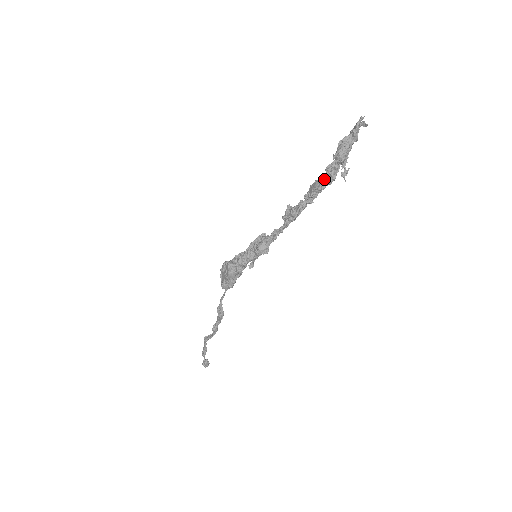
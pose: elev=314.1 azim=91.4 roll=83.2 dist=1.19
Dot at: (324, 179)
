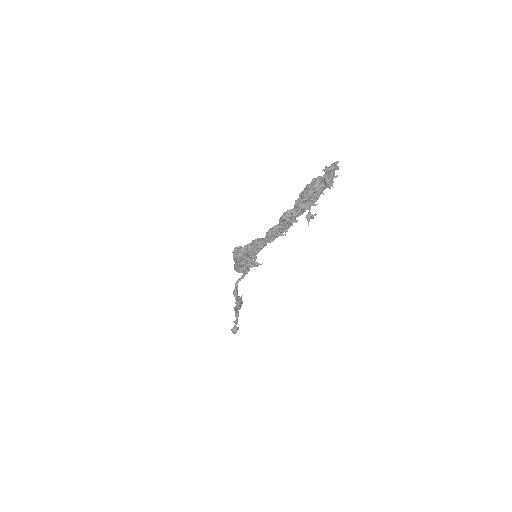
Dot at: occluded
